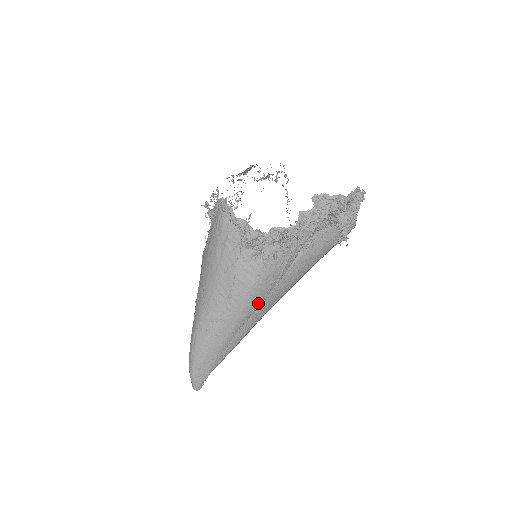
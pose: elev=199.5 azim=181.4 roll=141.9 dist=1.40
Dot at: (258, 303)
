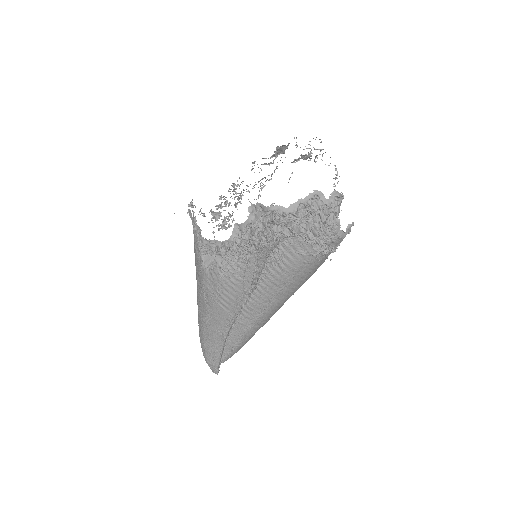
Dot at: (234, 311)
